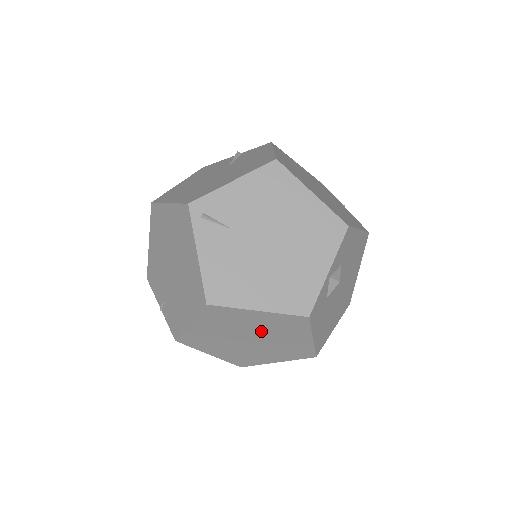
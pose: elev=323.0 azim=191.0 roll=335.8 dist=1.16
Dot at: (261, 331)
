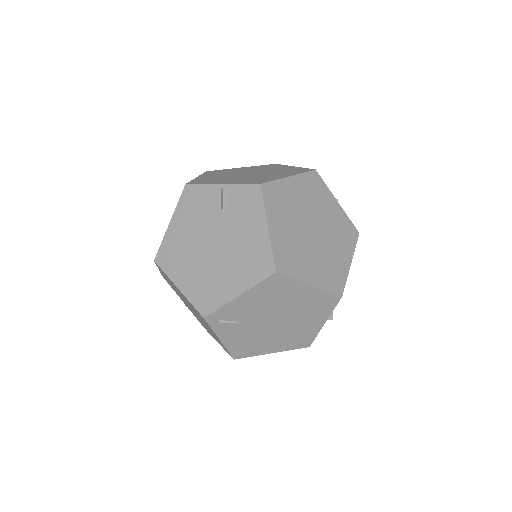
Dot at: occluded
